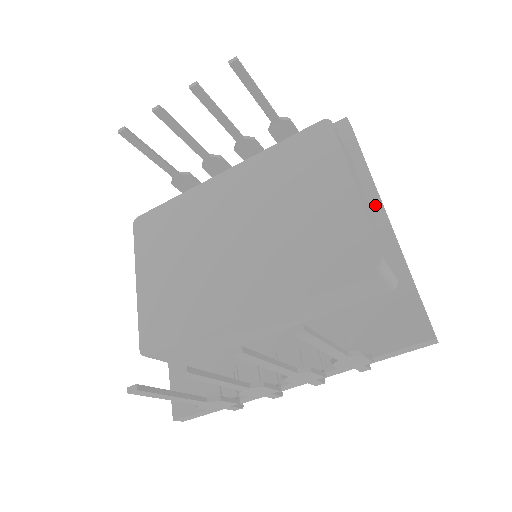
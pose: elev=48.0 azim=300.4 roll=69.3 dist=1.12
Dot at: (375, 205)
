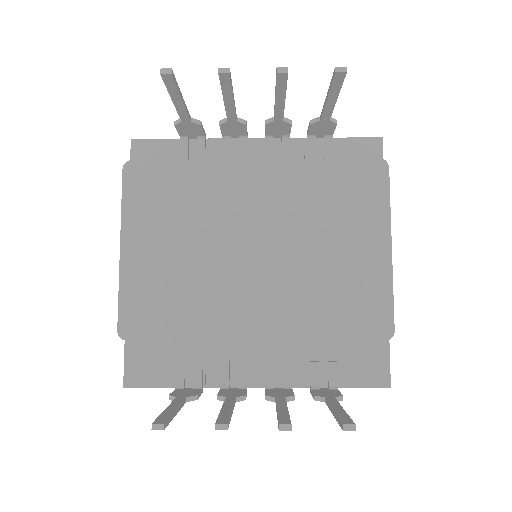
Dot at: occluded
